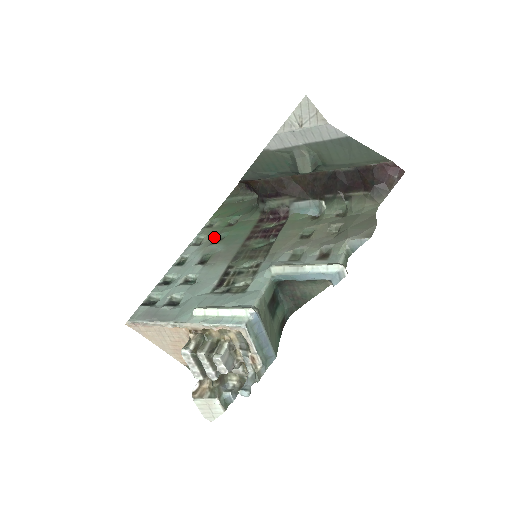
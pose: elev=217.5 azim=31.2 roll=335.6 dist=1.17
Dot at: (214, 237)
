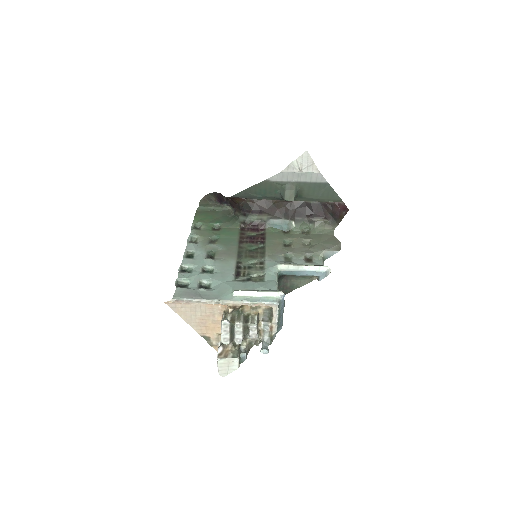
Dot at: (208, 238)
